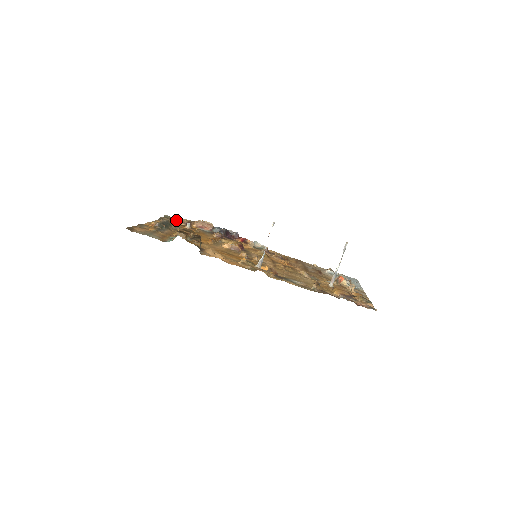
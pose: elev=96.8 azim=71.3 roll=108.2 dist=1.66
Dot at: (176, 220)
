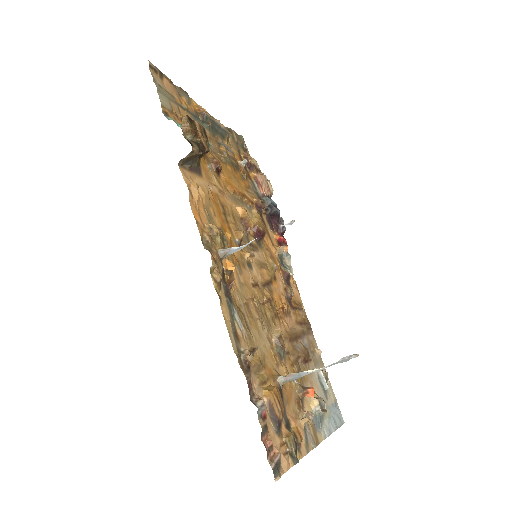
Dot at: (245, 151)
